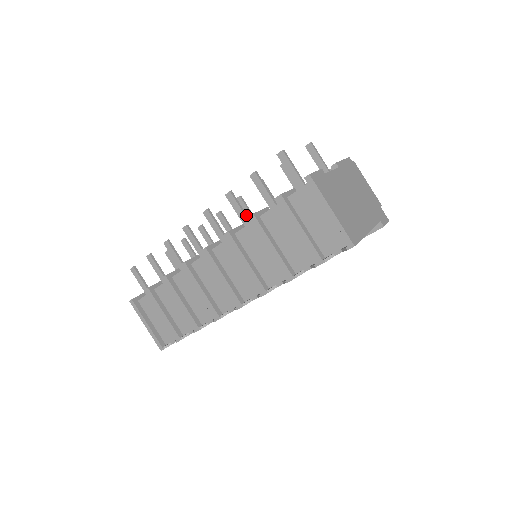
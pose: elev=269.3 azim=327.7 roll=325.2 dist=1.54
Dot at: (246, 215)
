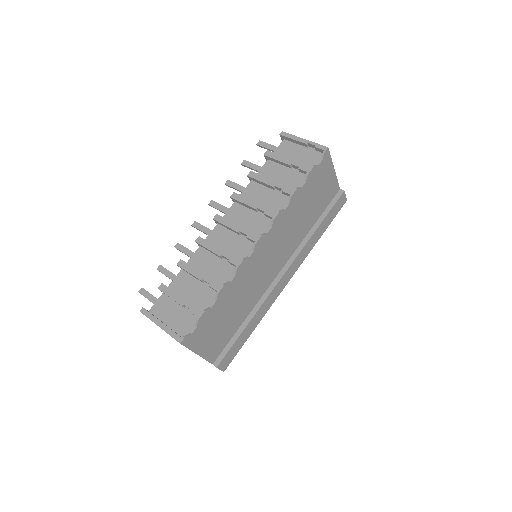
Dot at: (244, 188)
